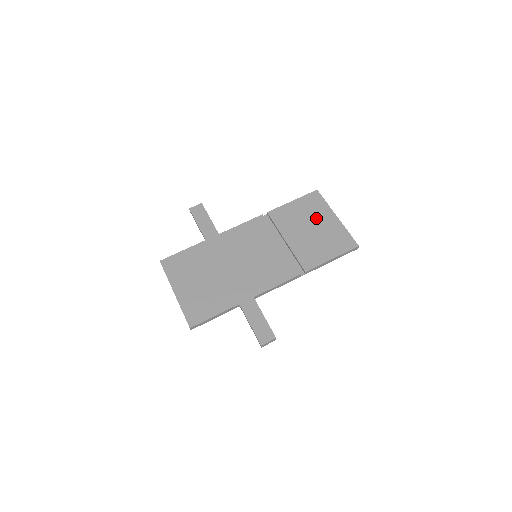
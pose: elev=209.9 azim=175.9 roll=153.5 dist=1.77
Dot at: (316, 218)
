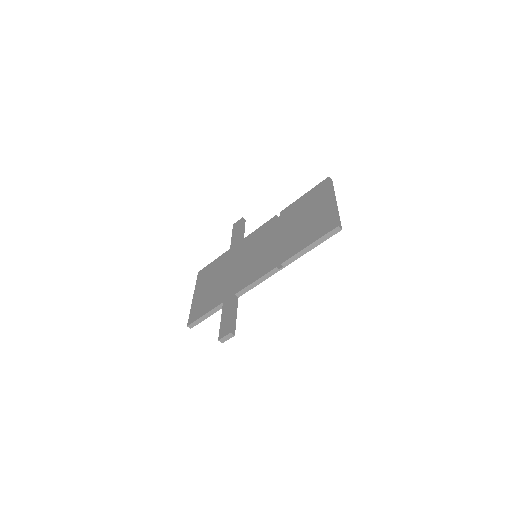
Dot at: (314, 206)
